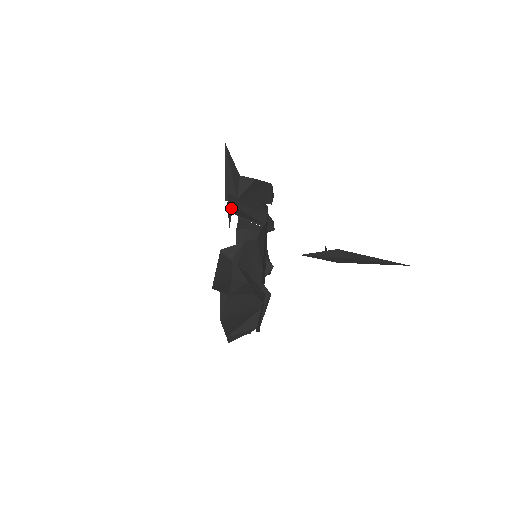
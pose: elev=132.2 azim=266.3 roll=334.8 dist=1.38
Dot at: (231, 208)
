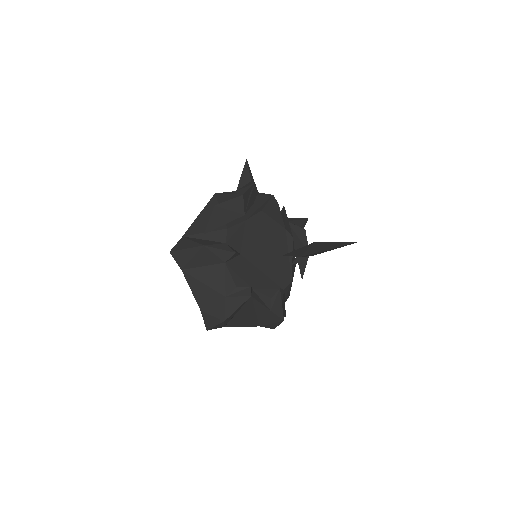
Dot at: occluded
